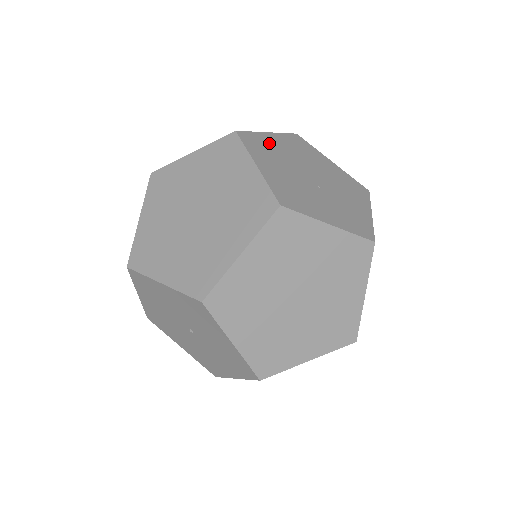
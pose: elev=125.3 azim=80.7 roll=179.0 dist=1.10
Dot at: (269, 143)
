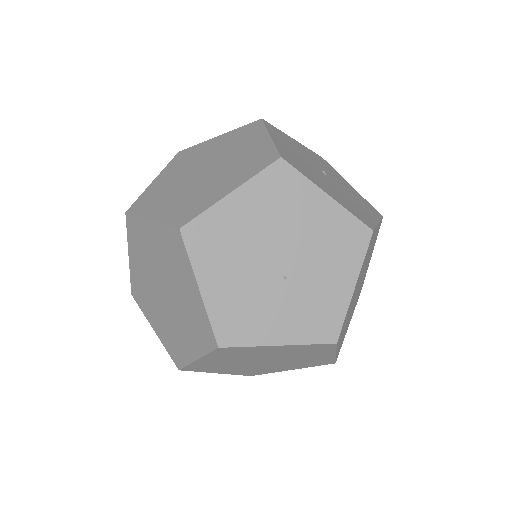
Dot at: (226, 222)
